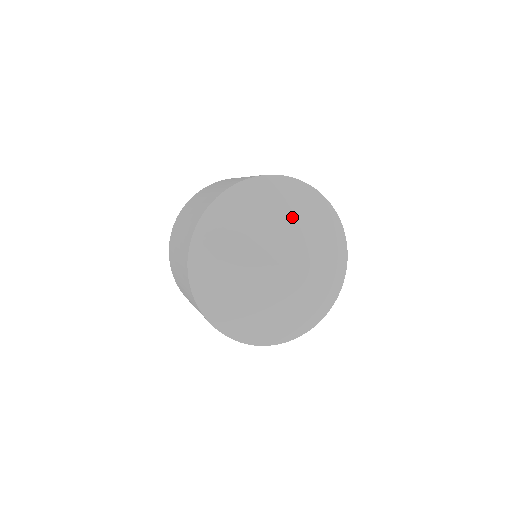
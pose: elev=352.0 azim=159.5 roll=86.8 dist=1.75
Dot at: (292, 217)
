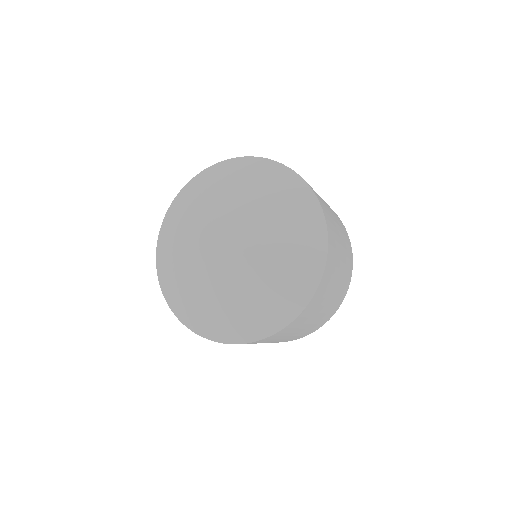
Dot at: (233, 192)
